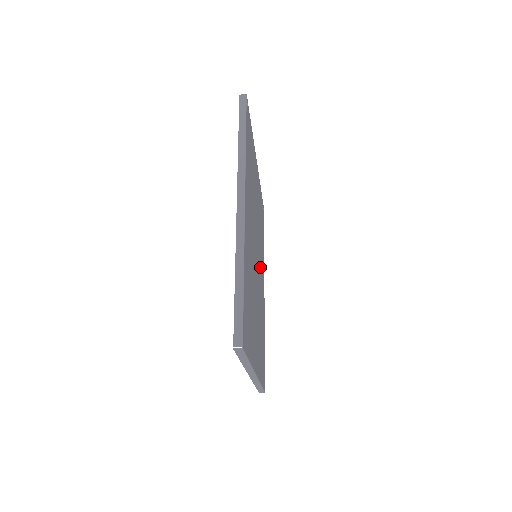
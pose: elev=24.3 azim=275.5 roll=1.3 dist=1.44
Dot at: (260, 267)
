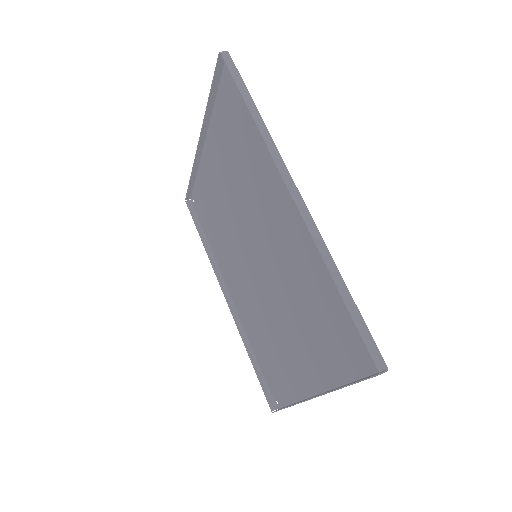
Dot at: (241, 269)
